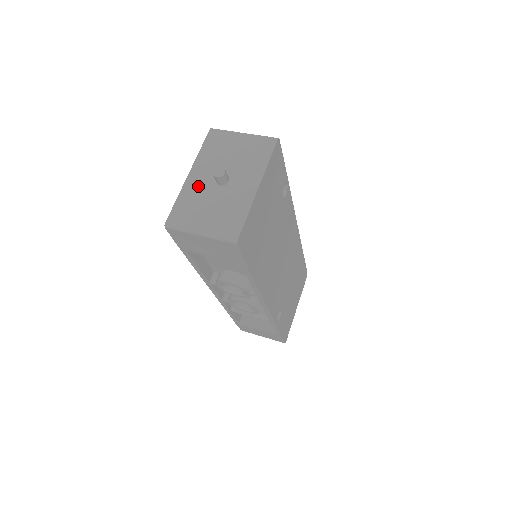
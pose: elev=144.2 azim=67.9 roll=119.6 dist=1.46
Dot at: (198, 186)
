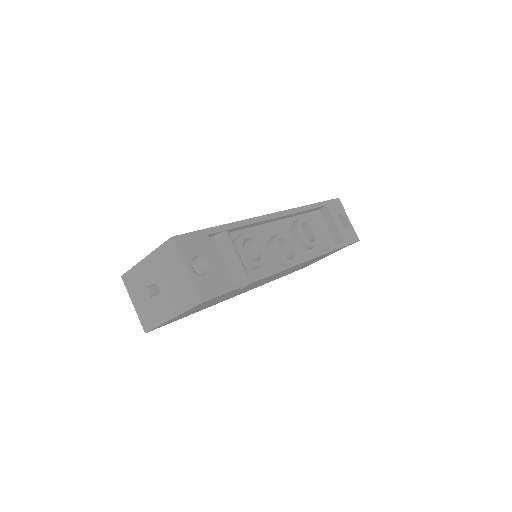
Dot at: (144, 275)
